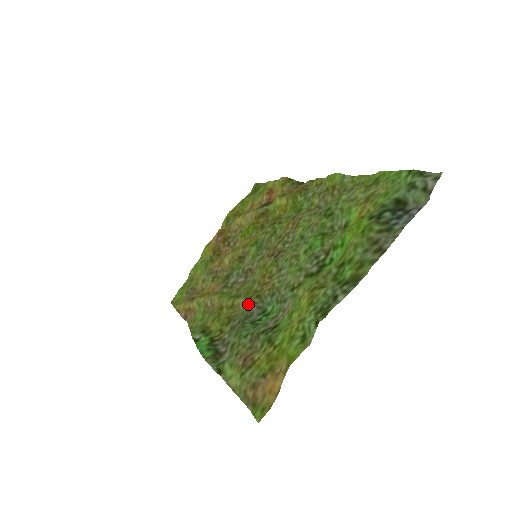
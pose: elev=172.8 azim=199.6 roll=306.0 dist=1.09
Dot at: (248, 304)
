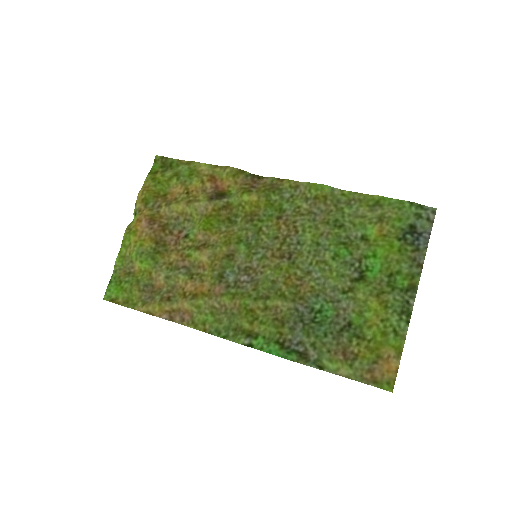
Dot at: (295, 306)
